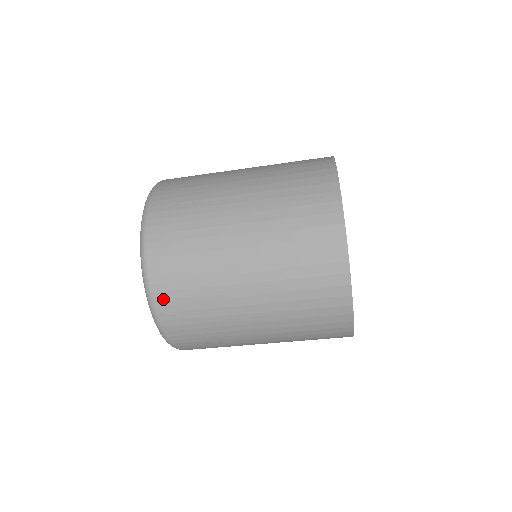
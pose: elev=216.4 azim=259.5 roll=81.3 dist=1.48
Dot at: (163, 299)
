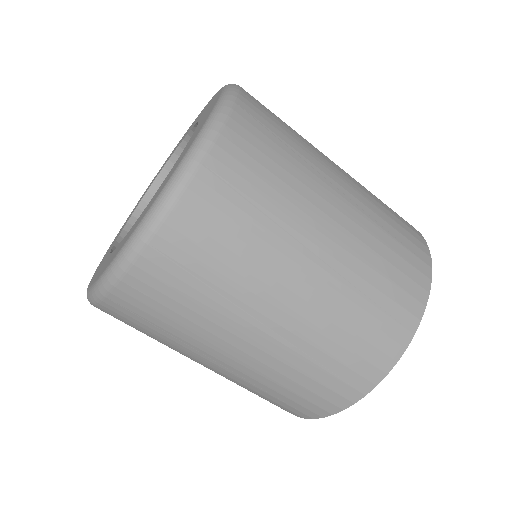
Dot at: (129, 295)
